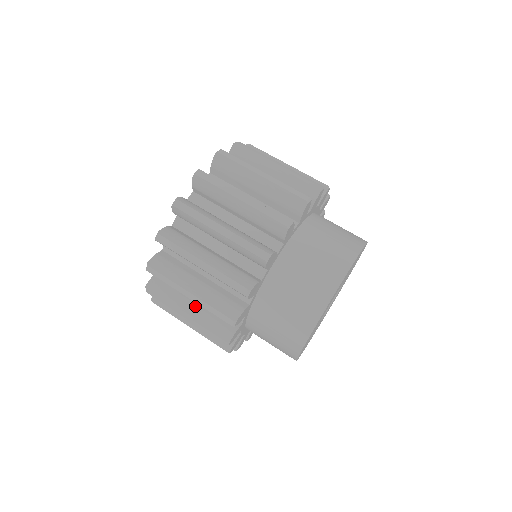
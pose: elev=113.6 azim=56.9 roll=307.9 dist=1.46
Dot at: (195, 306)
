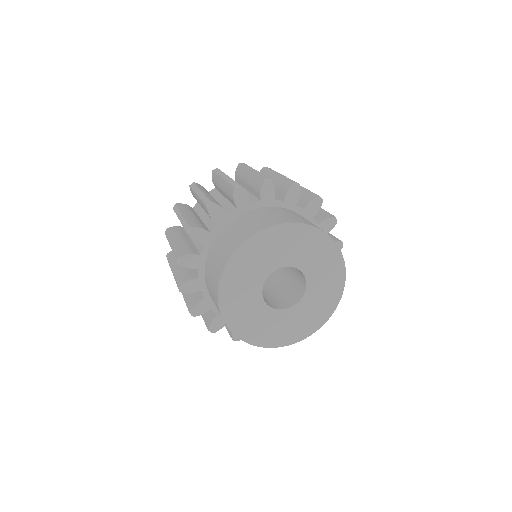
Dot at: occluded
